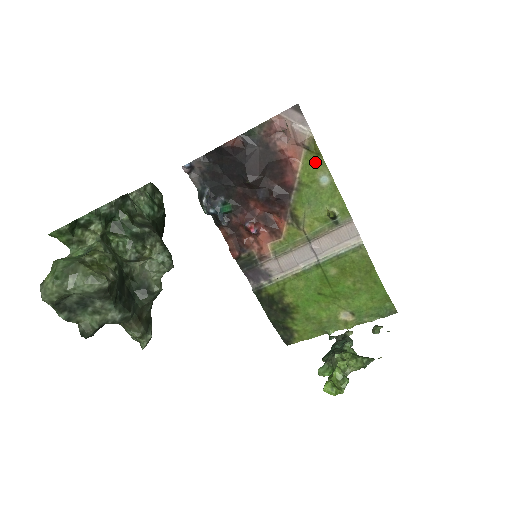
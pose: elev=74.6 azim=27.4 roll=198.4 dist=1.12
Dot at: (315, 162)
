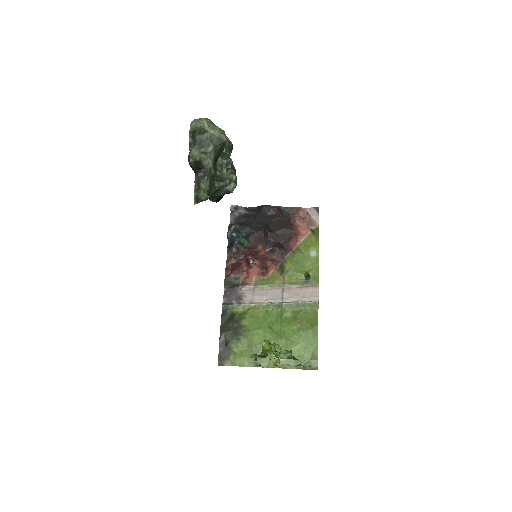
Dot at: (313, 241)
